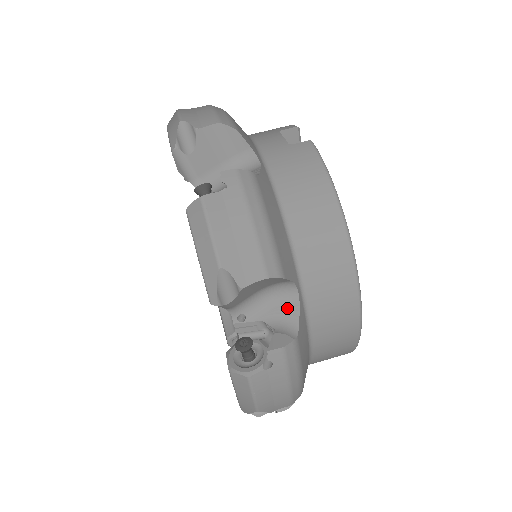
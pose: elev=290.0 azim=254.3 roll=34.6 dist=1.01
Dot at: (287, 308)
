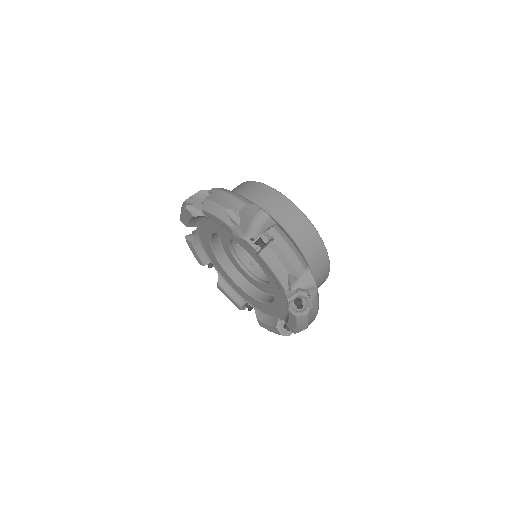
Dot at: (268, 223)
